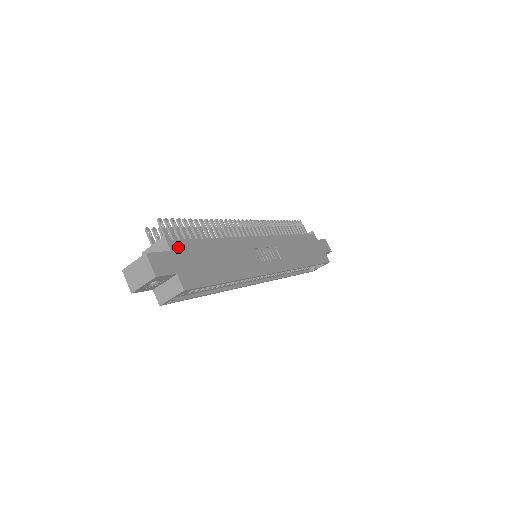
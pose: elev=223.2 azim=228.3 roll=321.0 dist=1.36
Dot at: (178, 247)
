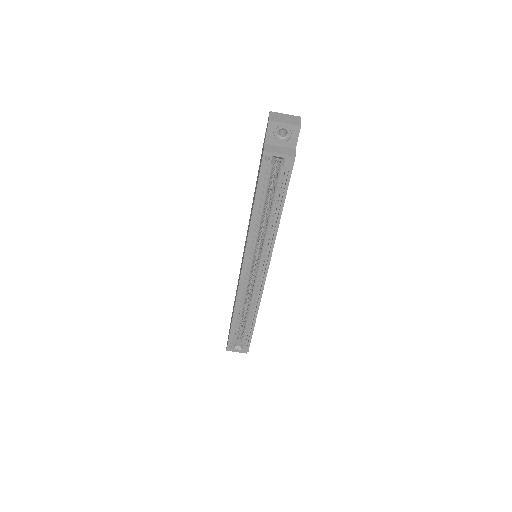
Dot at: occluded
